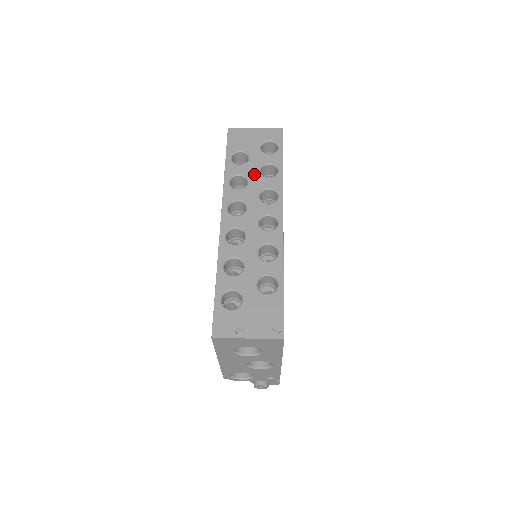
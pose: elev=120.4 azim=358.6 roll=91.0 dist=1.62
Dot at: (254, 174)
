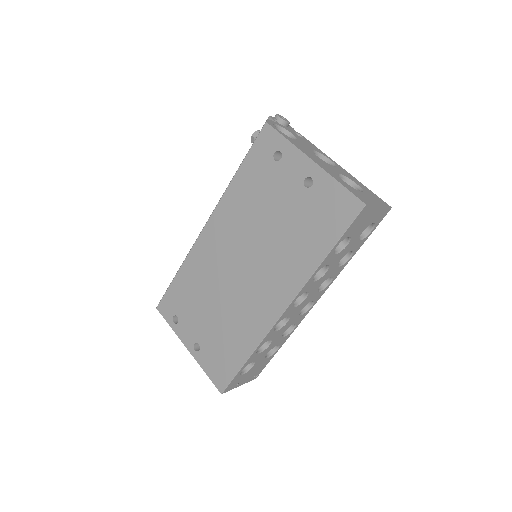
Dot at: (335, 264)
